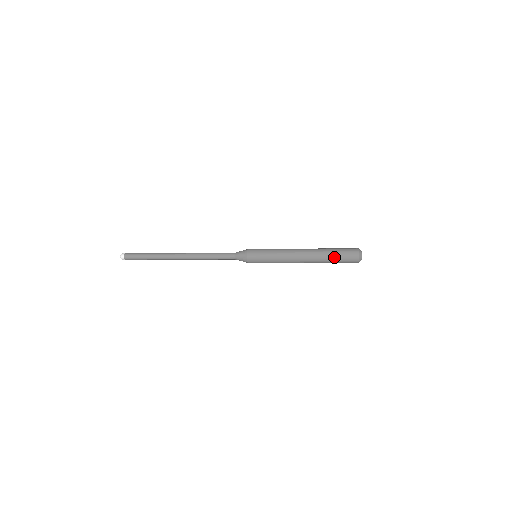
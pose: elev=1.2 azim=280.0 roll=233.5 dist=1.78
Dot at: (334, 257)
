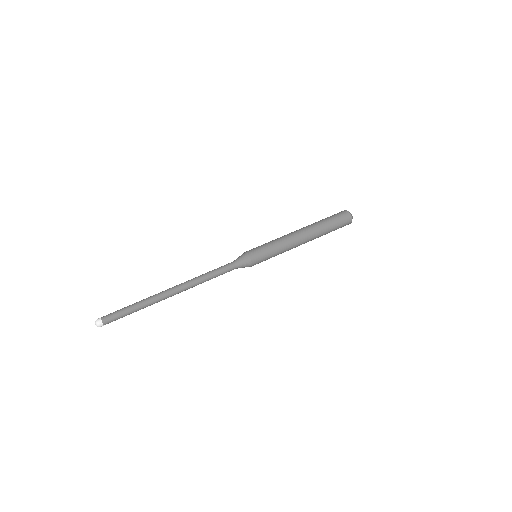
Dot at: (332, 230)
